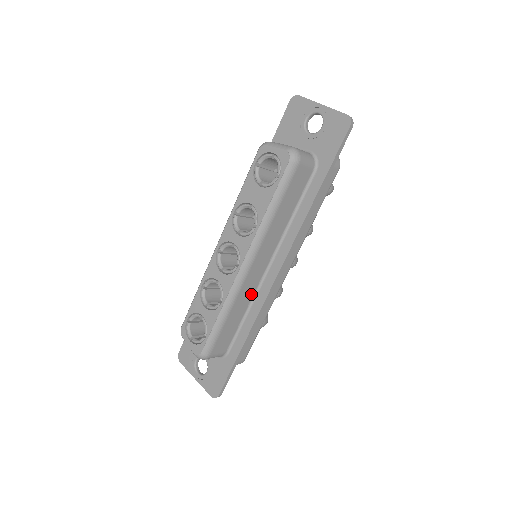
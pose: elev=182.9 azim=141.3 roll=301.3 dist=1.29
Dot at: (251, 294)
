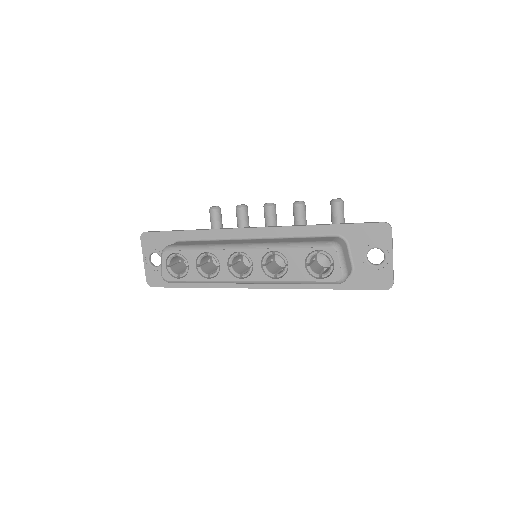
Dot at: occluded
